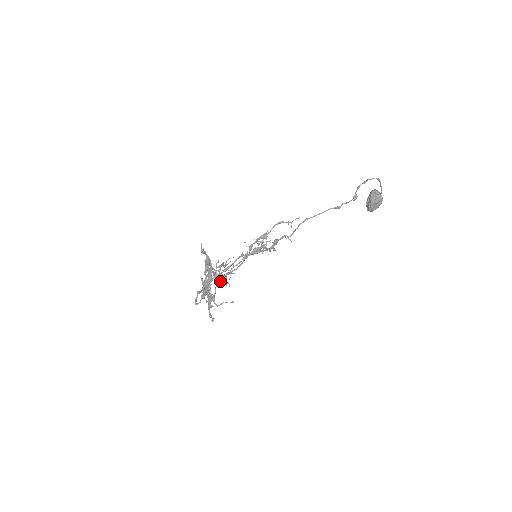
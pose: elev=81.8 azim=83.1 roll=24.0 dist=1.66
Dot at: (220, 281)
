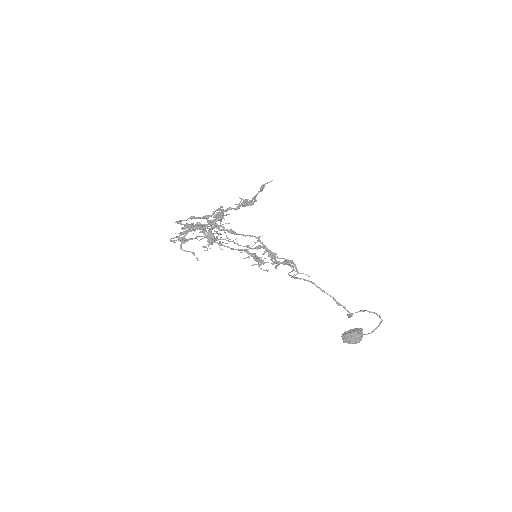
Dot at: (209, 237)
